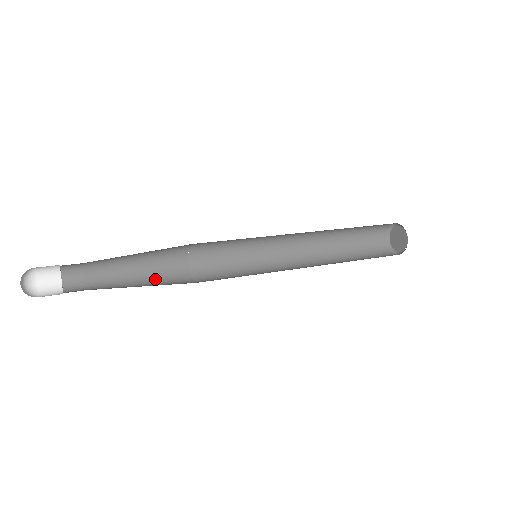
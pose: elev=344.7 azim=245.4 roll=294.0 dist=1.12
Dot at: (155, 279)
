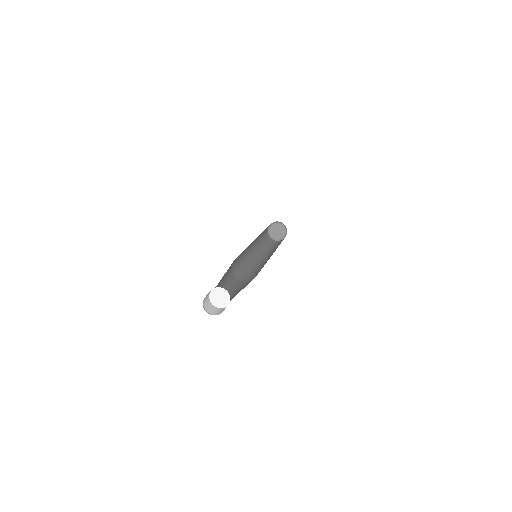
Dot at: (228, 281)
